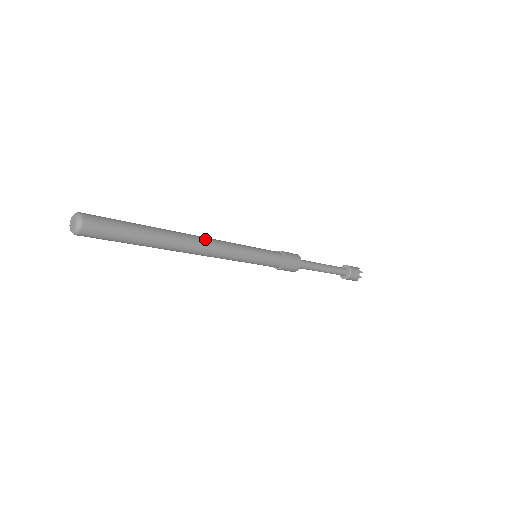
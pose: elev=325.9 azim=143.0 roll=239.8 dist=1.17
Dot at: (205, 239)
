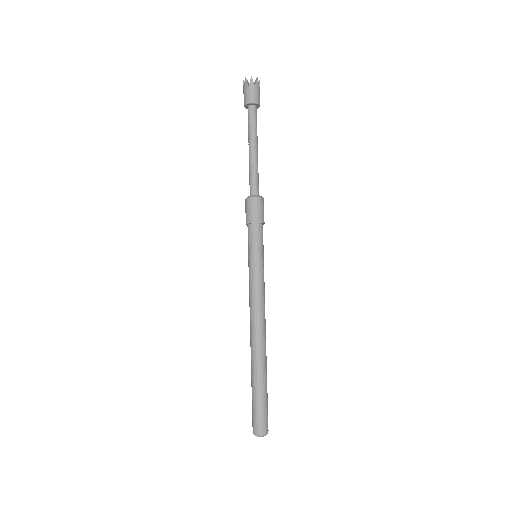
Dot at: (260, 325)
